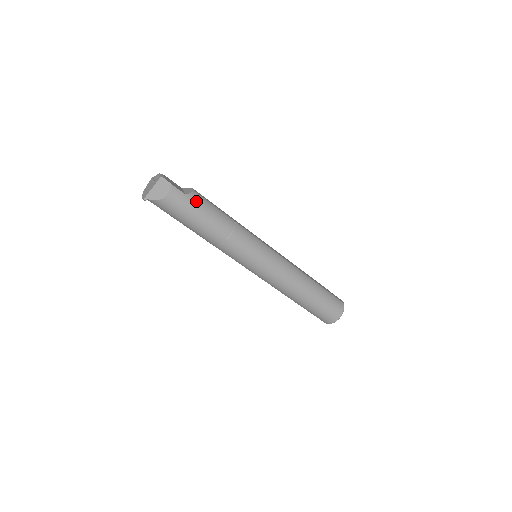
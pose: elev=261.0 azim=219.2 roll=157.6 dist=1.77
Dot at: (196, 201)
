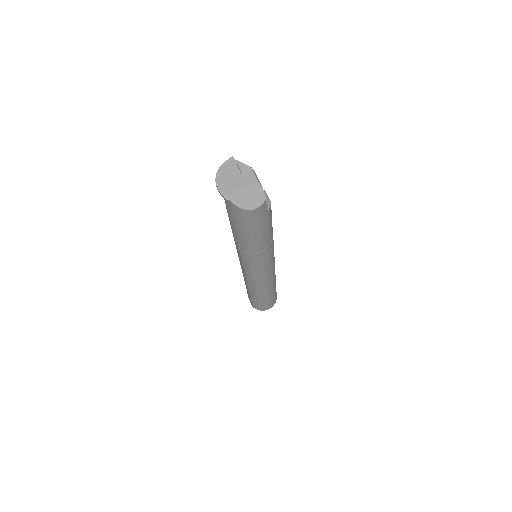
Dot at: (268, 217)
